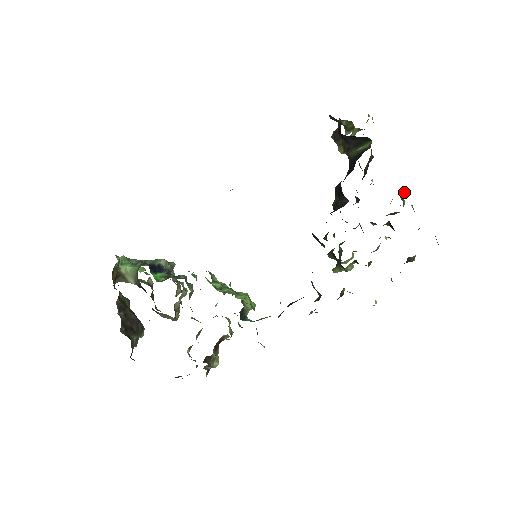
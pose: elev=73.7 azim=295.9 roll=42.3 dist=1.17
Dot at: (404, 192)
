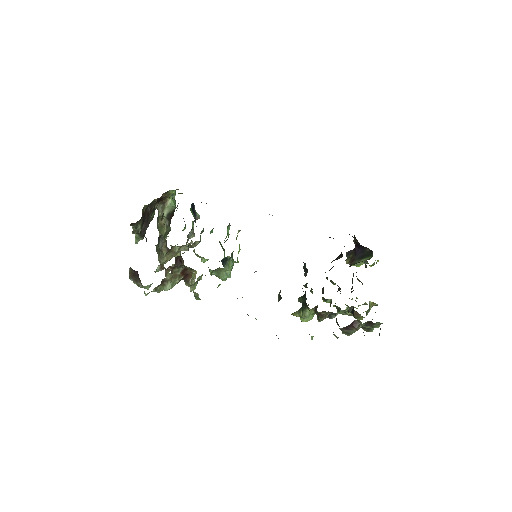
Dot at: (373, 304)
